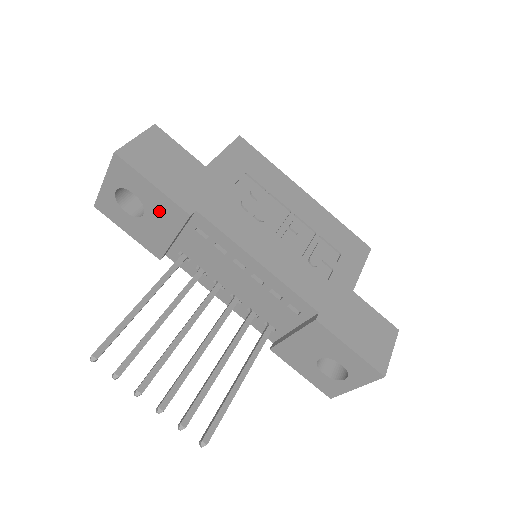
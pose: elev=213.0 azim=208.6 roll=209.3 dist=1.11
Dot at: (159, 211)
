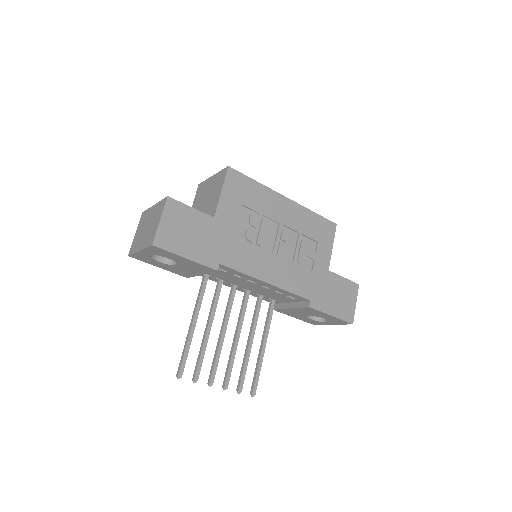
Dot at: (190, 266)
